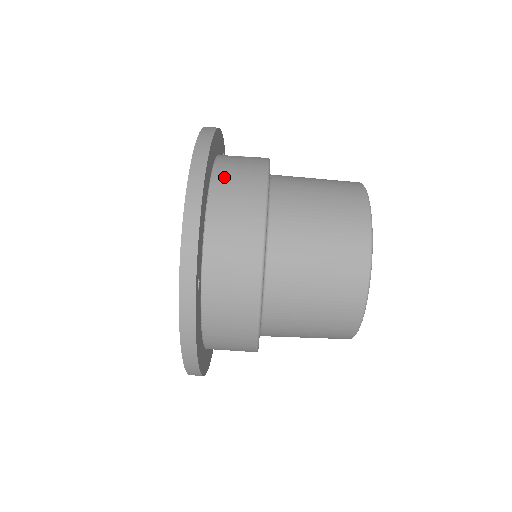
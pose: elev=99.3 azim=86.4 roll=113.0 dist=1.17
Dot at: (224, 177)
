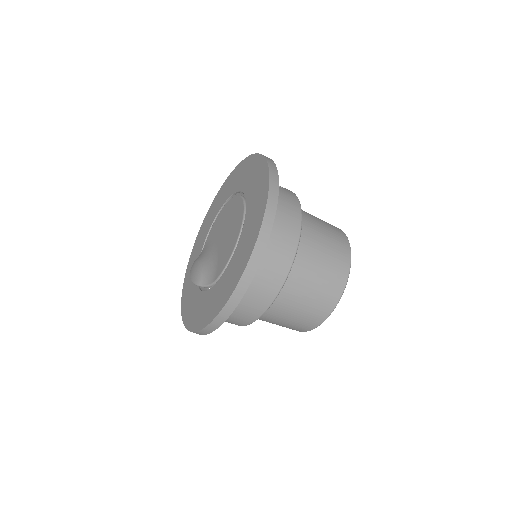
Dot at: occluded
